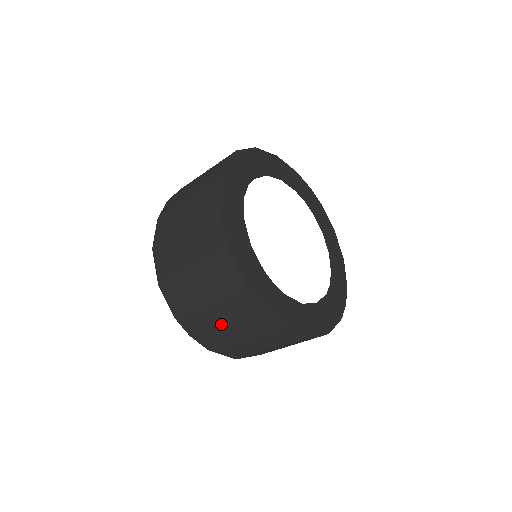
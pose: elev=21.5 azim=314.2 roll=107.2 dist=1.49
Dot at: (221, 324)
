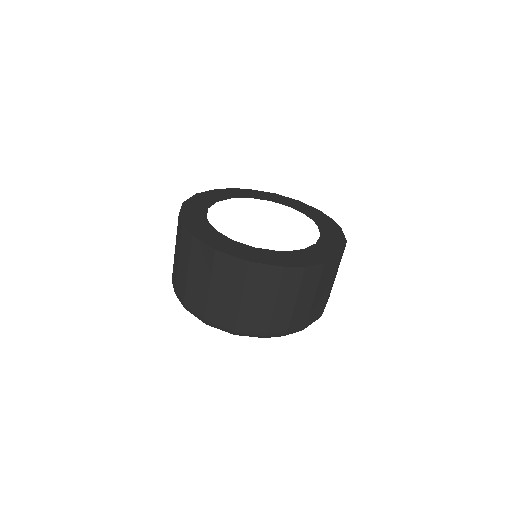
Dot at: (178, 263)
